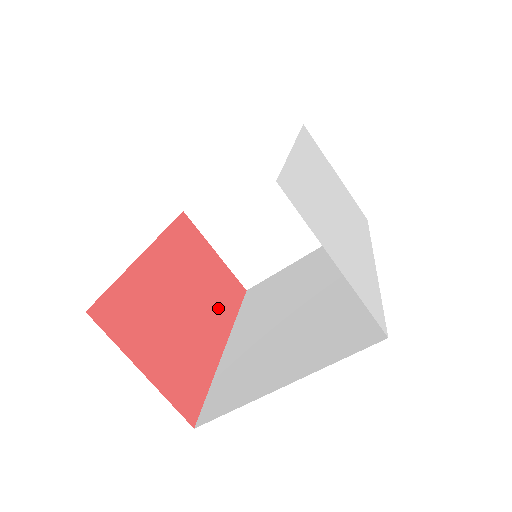
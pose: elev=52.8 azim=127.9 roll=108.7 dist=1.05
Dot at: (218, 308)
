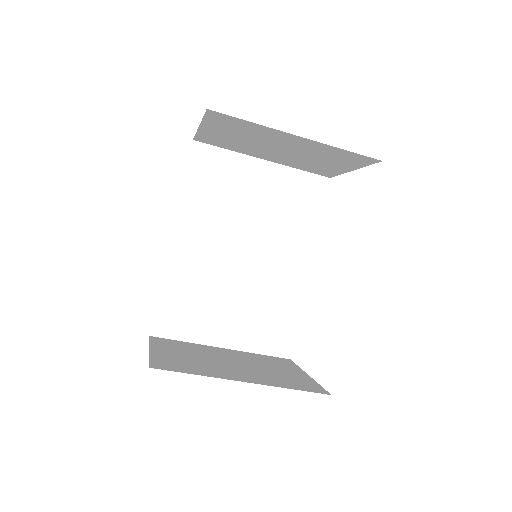
Dot at: occluded
